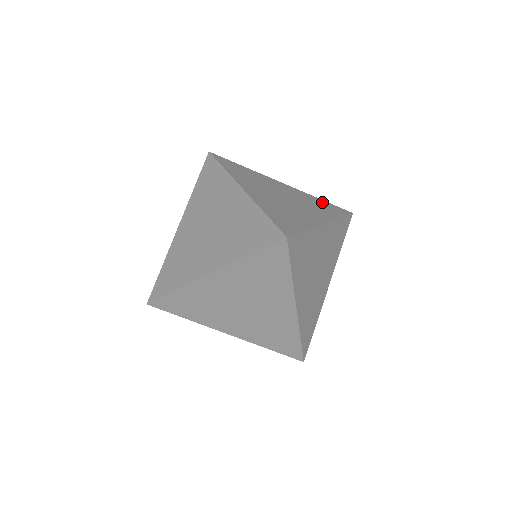
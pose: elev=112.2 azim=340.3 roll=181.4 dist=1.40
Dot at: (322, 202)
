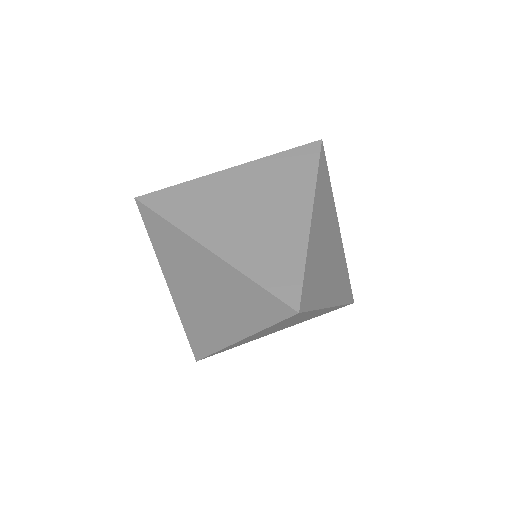
Dot at: (285, 159)
